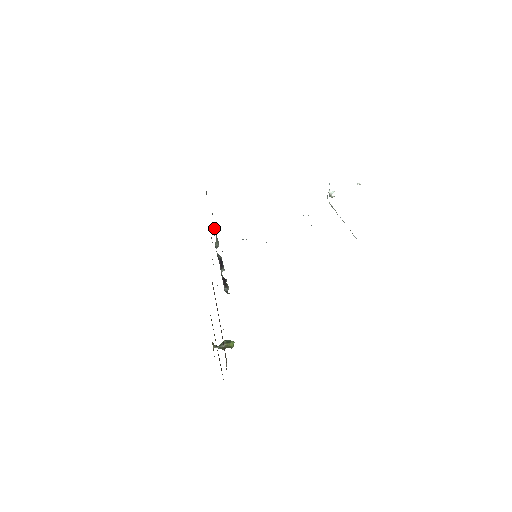
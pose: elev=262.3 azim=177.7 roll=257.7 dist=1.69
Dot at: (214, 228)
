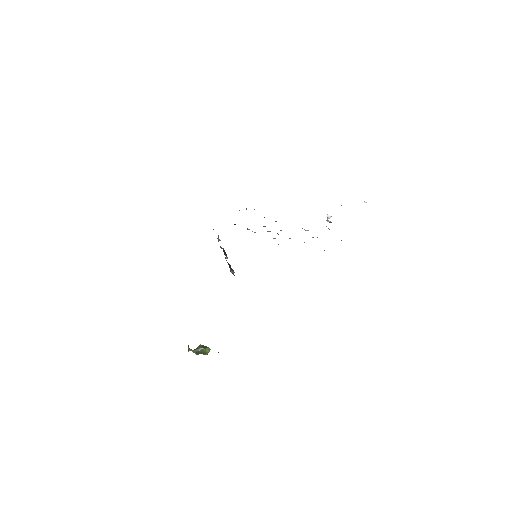
Dot at: occluded
